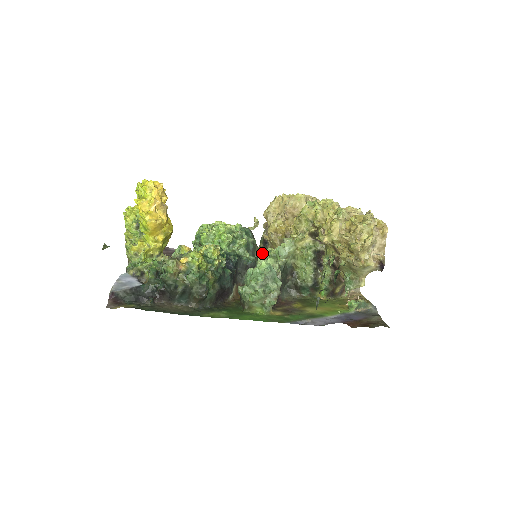
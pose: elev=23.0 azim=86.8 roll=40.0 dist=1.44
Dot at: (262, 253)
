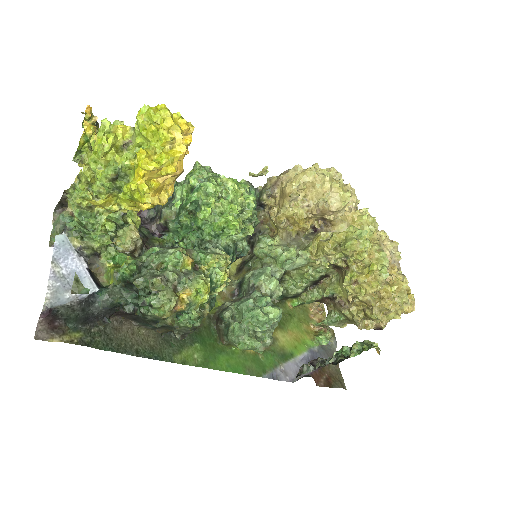
Dot at: occluded
